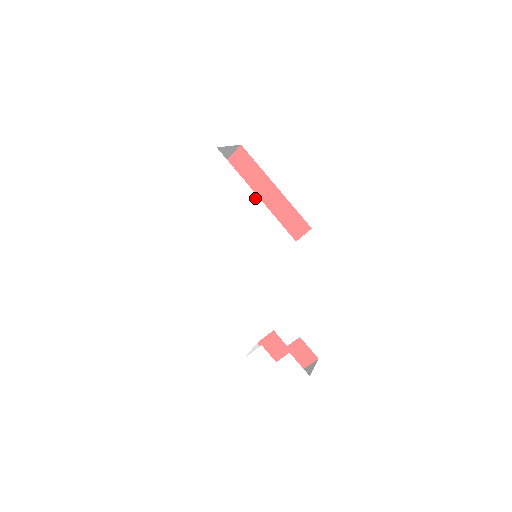
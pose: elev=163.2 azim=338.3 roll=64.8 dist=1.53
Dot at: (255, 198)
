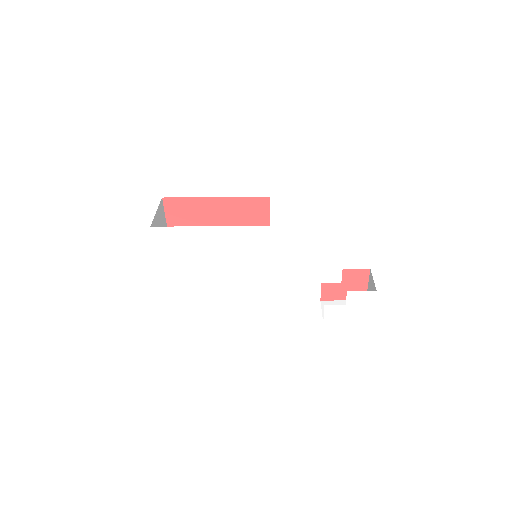
Dot at: (212, 229)
